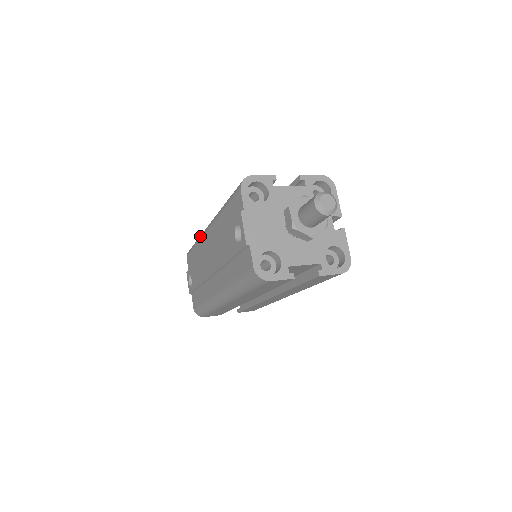
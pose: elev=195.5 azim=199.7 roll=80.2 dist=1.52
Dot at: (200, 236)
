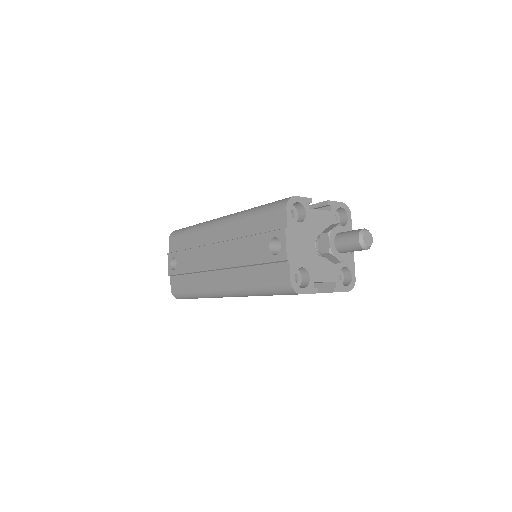
Dot at: (200, 226)
